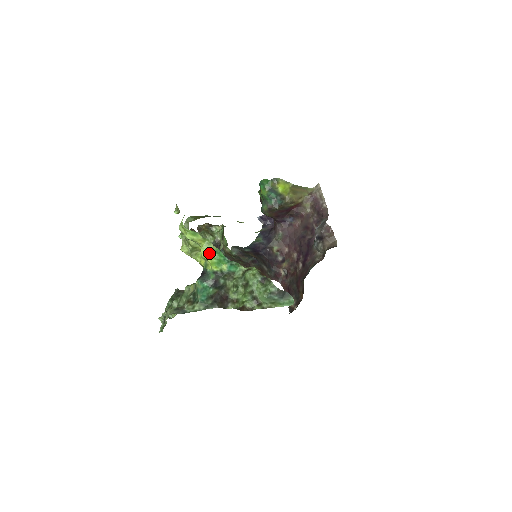
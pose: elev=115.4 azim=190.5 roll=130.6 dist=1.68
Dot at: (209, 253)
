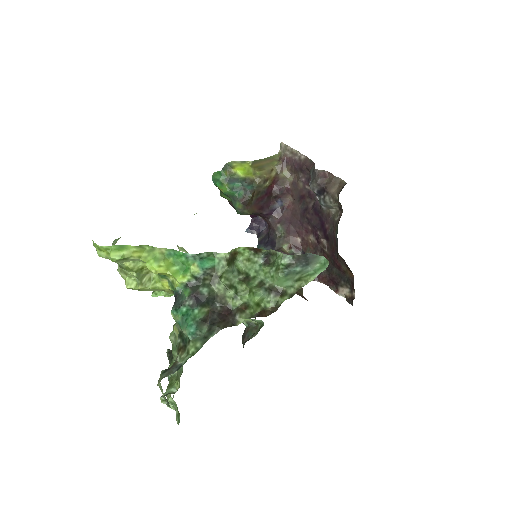
Dot at: (160, 262)
